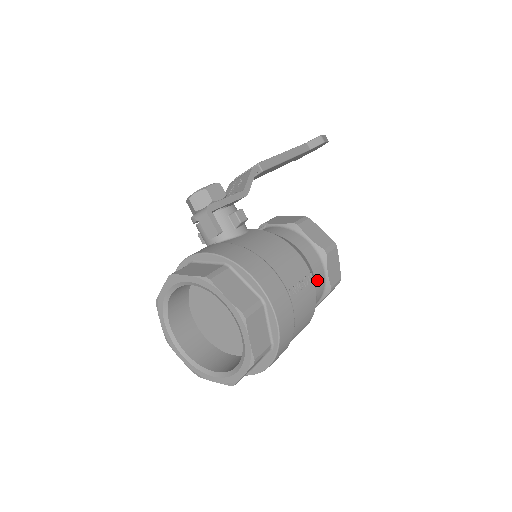
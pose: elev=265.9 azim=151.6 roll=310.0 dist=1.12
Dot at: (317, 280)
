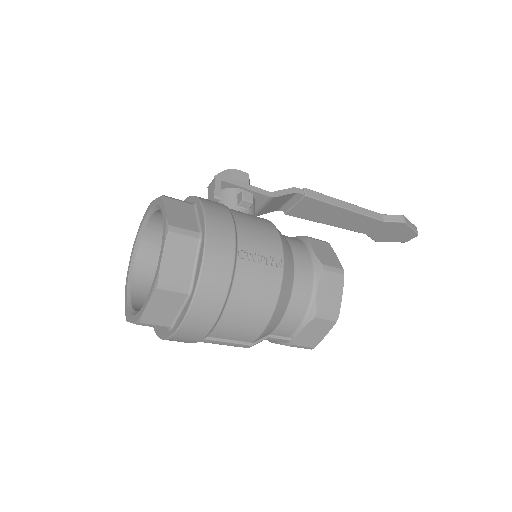
Dot at: (297, 286)
